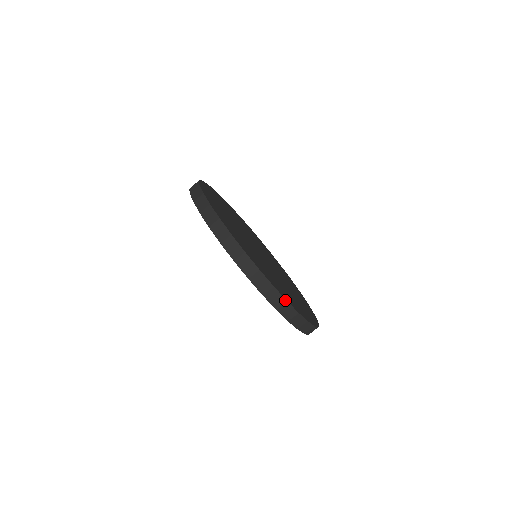
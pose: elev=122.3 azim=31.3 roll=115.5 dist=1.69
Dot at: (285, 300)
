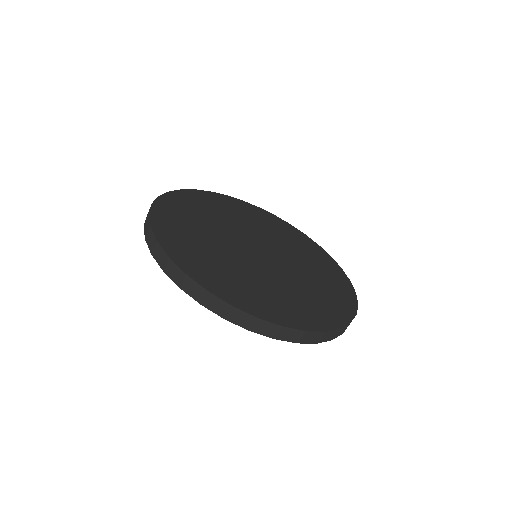
Dot at: (254, 317)
